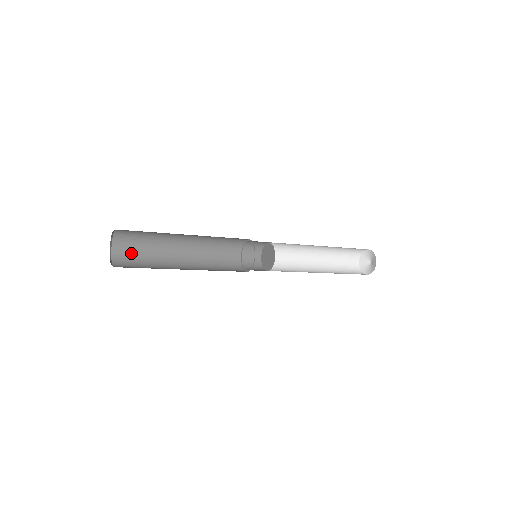
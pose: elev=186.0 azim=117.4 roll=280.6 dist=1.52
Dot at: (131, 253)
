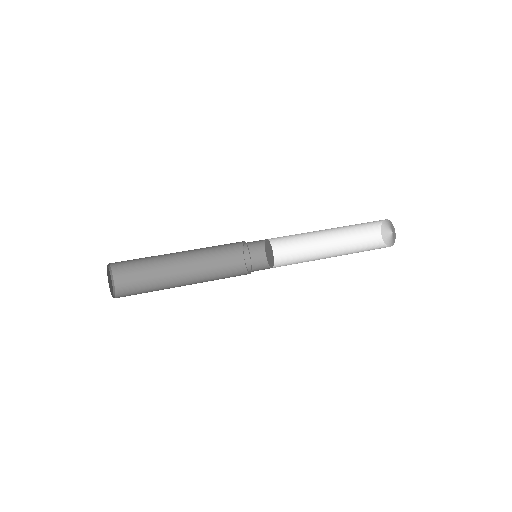
Dot at: (129, 263)
